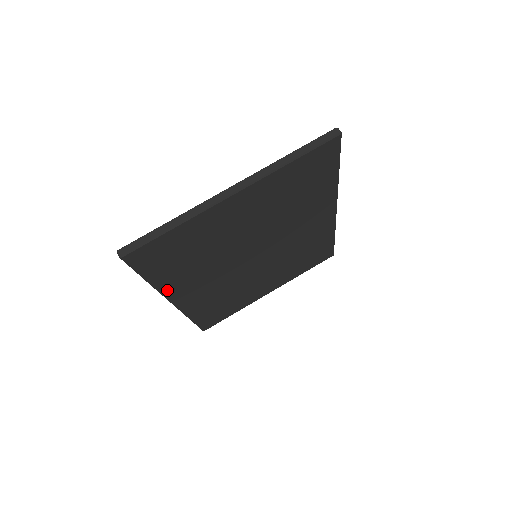
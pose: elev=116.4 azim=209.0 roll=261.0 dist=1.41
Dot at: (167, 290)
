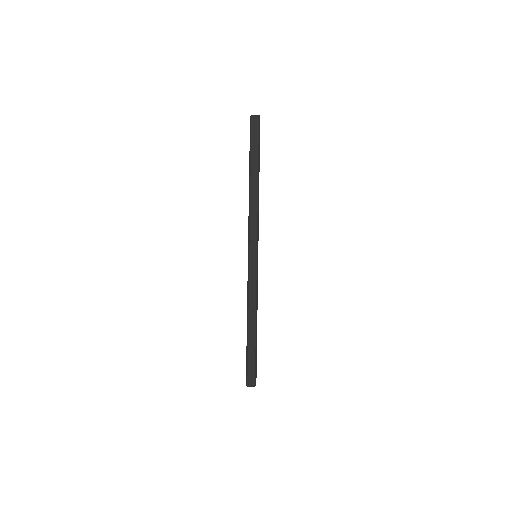
Dot at: occluded
